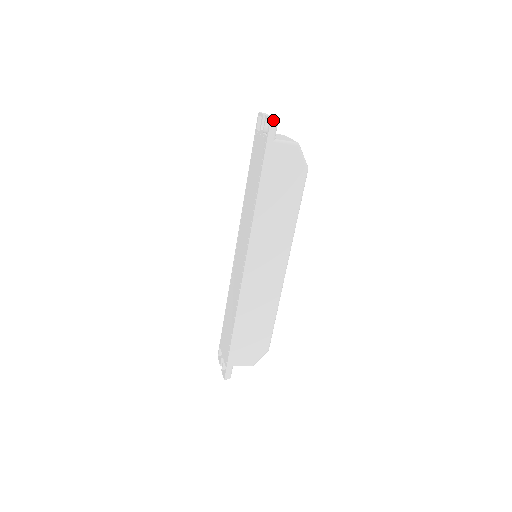
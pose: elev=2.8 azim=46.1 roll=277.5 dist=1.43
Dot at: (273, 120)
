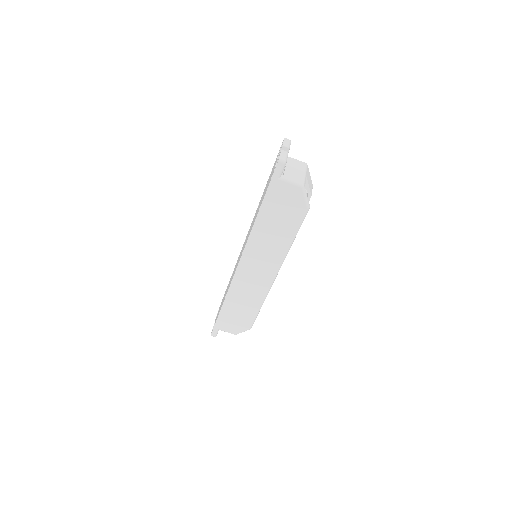
Dot at: (281, 161)
